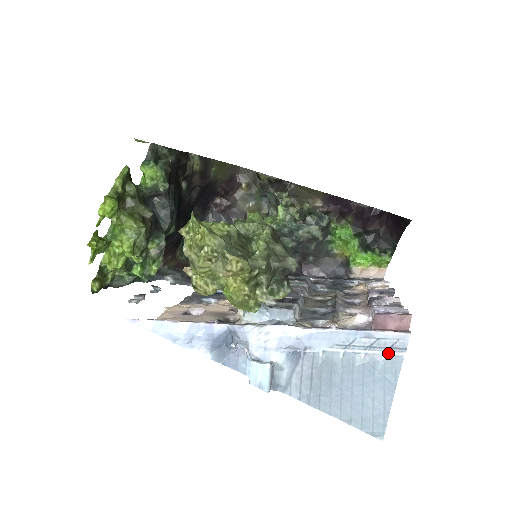
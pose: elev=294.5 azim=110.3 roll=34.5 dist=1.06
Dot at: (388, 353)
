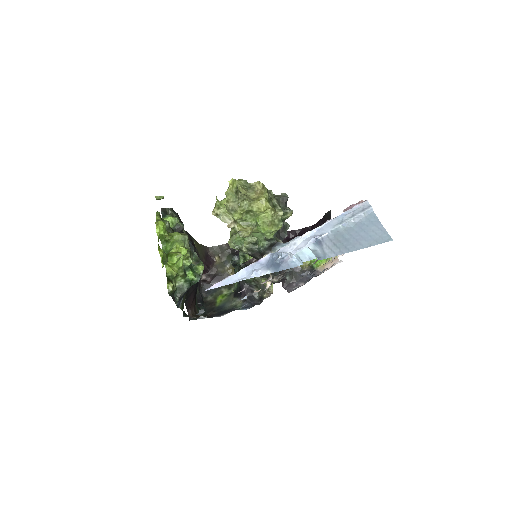
Dot at: (364, 212)
